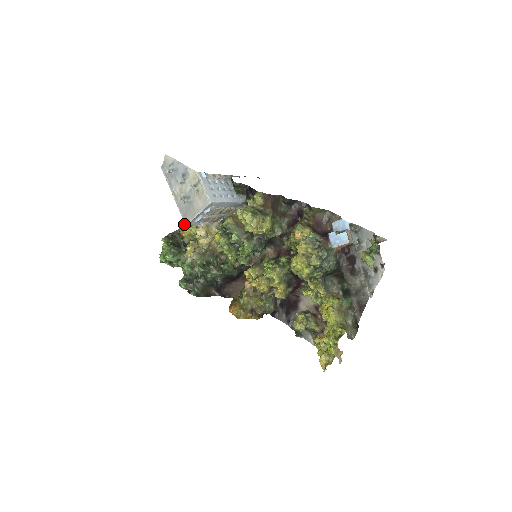
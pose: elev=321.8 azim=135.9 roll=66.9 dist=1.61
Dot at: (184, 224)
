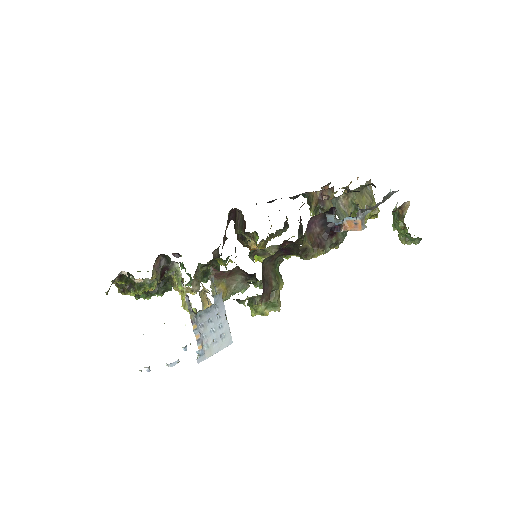
Dot at: occluded
